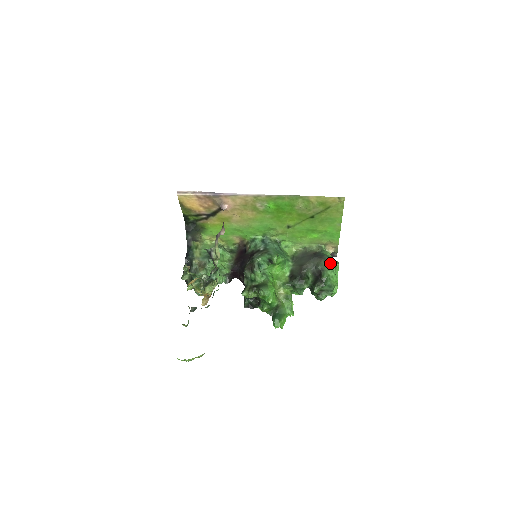
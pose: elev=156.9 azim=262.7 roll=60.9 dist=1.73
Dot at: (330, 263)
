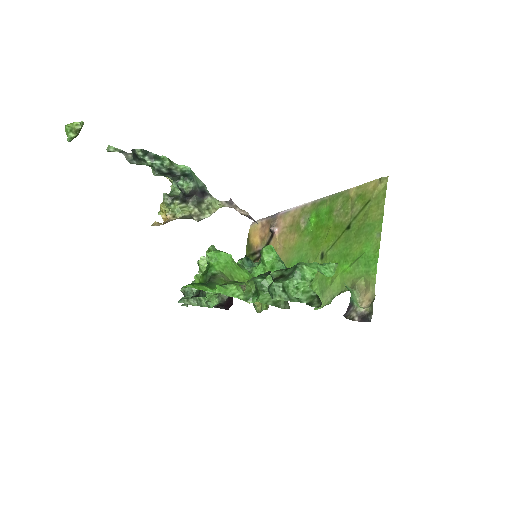
Dot at: occluded
